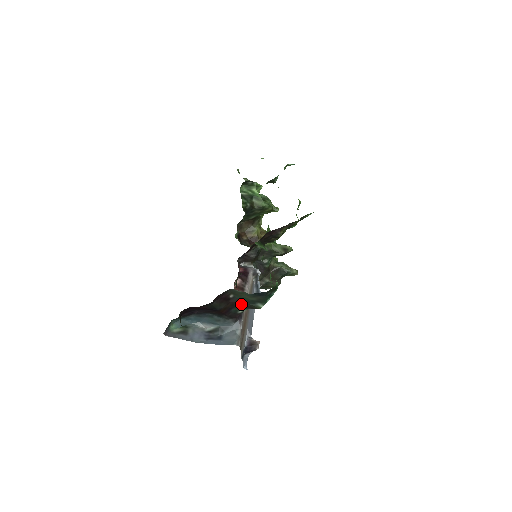
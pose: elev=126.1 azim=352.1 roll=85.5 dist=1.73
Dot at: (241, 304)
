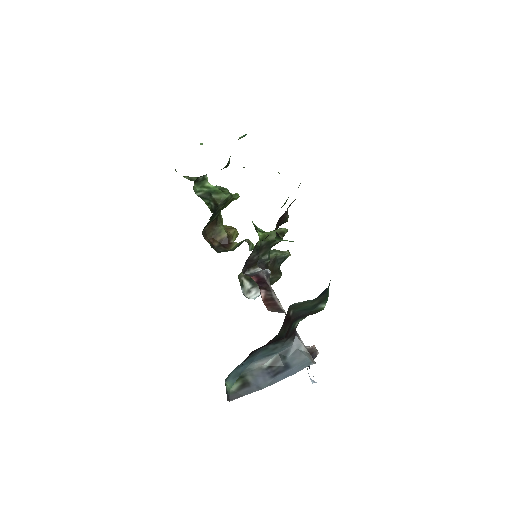
Dot at: (300, 316)
